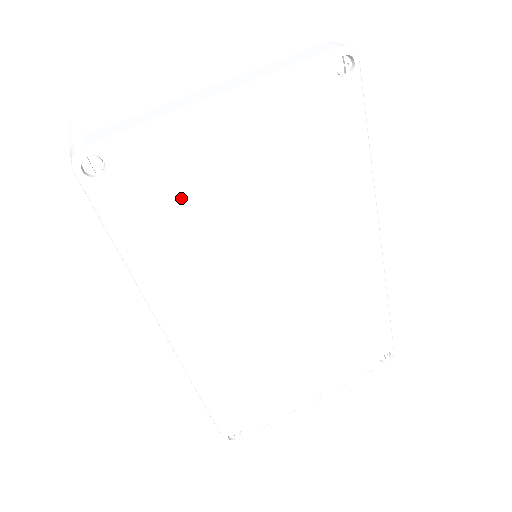
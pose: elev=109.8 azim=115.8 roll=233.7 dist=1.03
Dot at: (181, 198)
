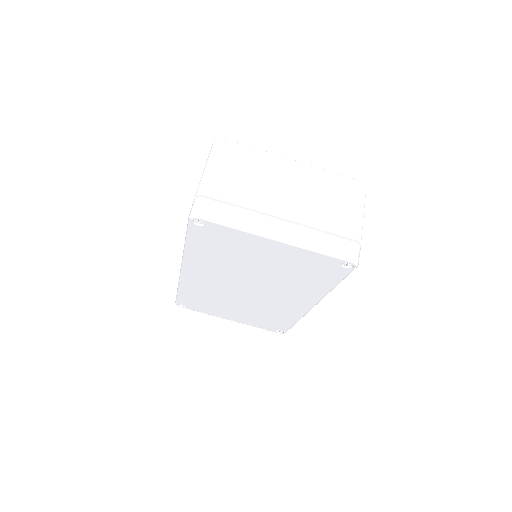
Dot at: (229, 249)
